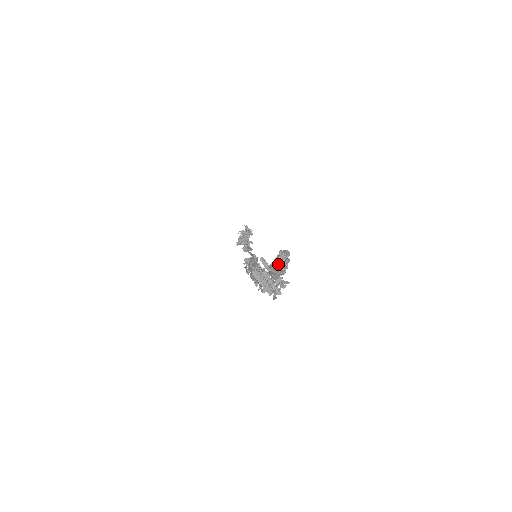
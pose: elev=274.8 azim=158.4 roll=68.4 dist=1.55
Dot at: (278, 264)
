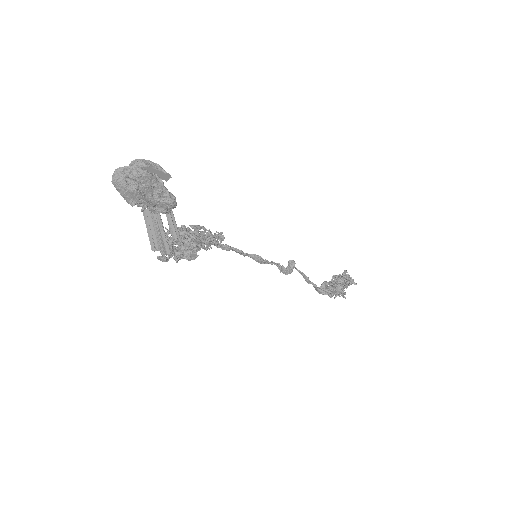
Dot at: (131, 176)
